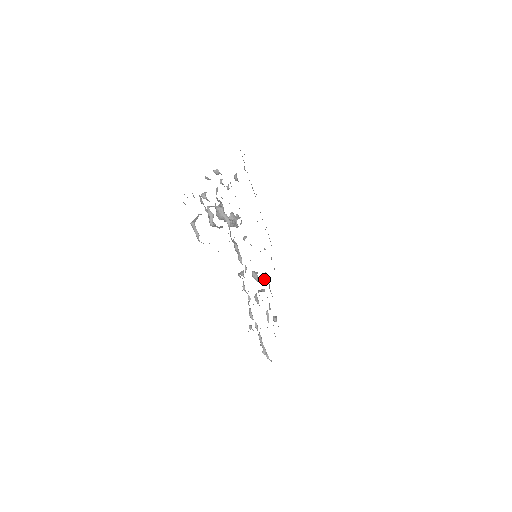
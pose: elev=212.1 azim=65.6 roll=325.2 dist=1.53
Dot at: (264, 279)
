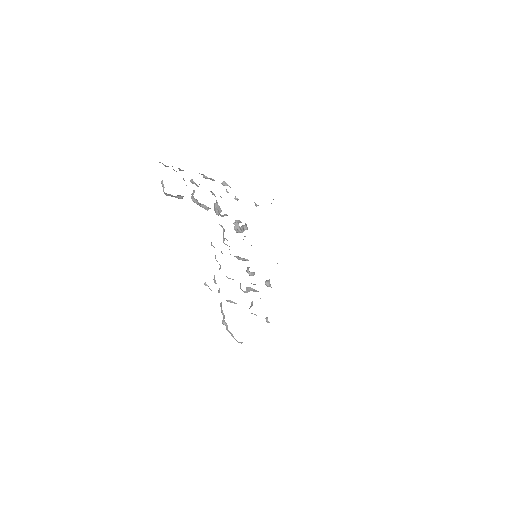
Dot at: (266, 283)
